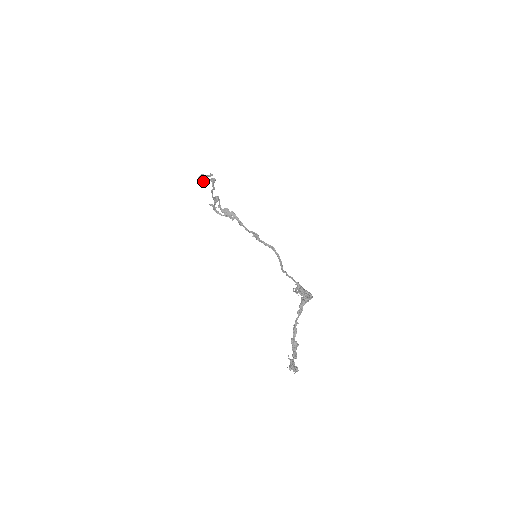
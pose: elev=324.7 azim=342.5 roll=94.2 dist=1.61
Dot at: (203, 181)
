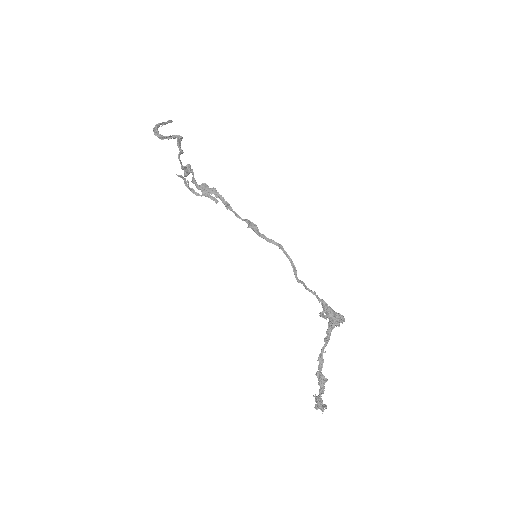
Dot at: (162, 137)
